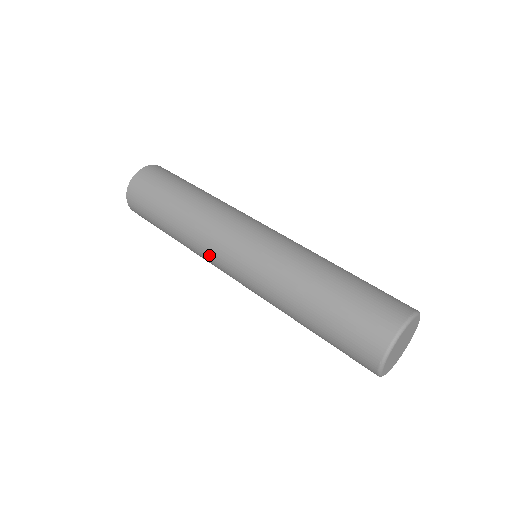
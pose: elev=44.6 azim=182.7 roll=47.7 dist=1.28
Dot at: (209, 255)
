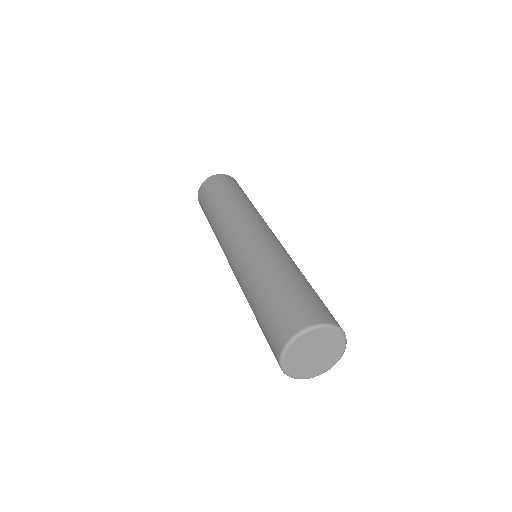
Dot at: (236, 222)
